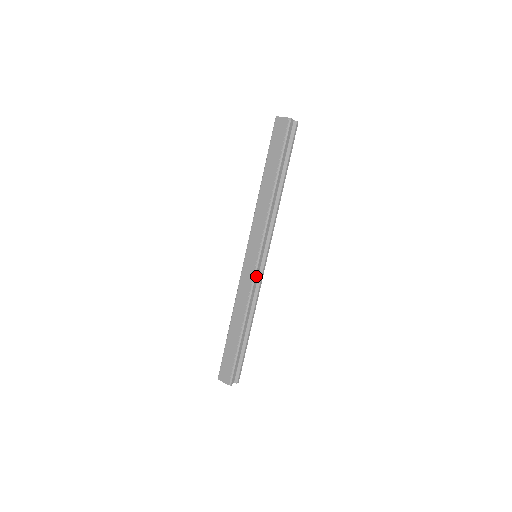
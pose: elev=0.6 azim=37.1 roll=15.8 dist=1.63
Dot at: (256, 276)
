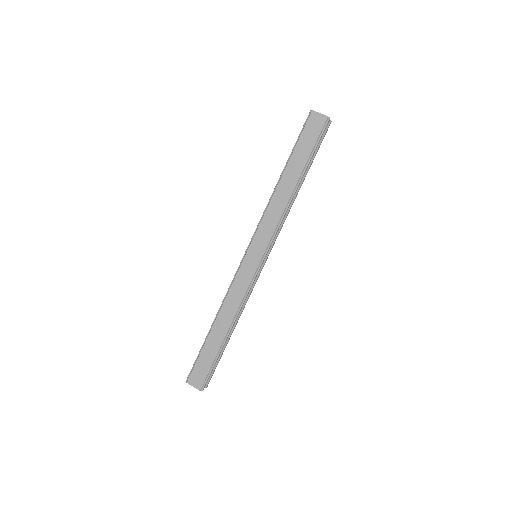
Dot at: (255, 278)
